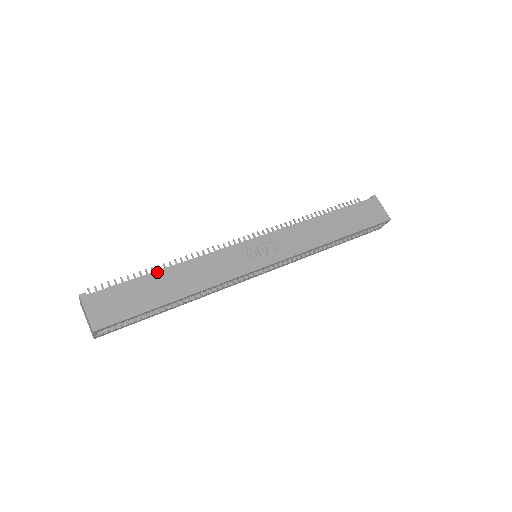
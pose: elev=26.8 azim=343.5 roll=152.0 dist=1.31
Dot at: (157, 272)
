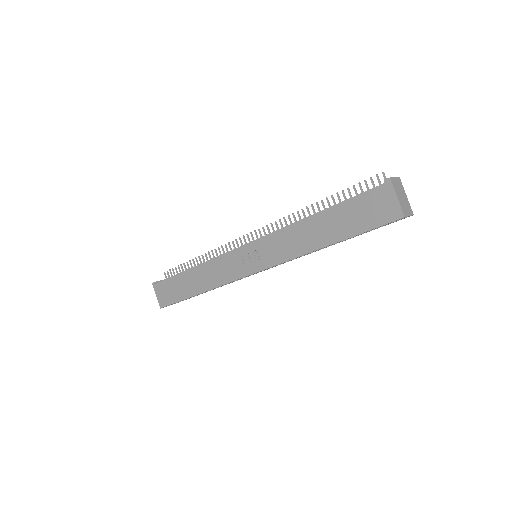
Dot at: (185, 272)
